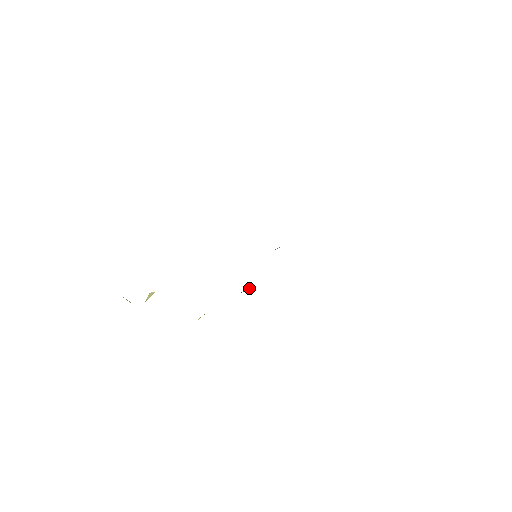
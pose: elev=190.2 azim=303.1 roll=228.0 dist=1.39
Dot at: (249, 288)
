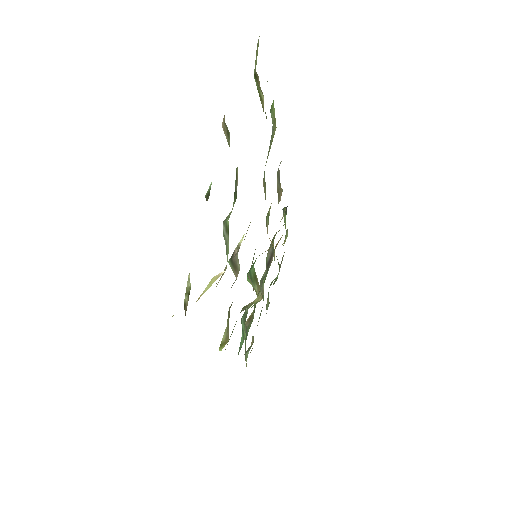
Dot at: occluded
